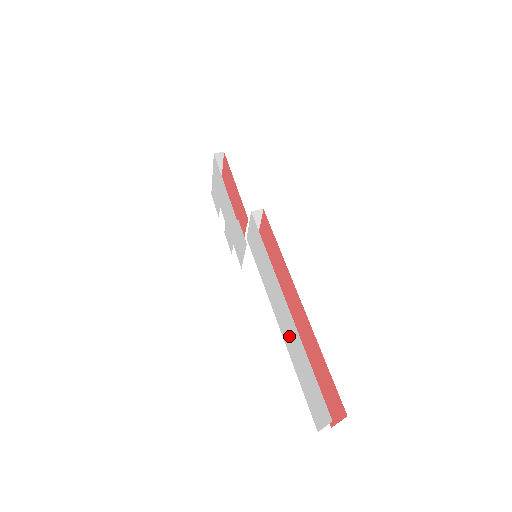
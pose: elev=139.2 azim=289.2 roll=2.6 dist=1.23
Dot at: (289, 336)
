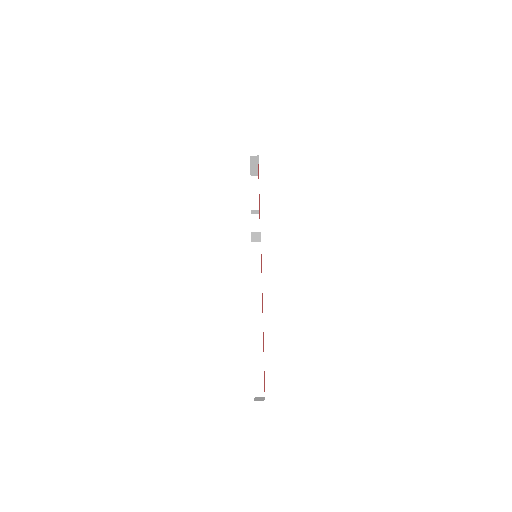
Dot at: occluded
